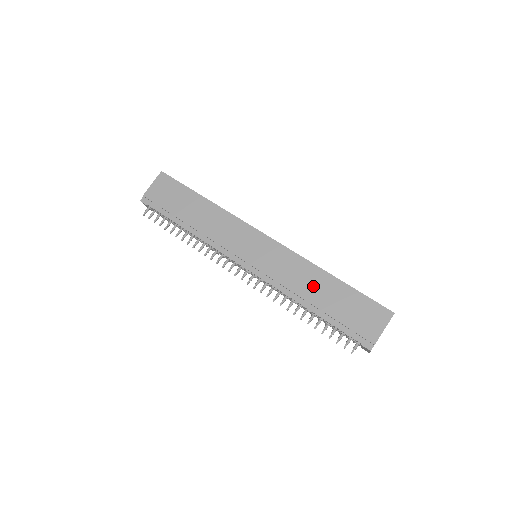
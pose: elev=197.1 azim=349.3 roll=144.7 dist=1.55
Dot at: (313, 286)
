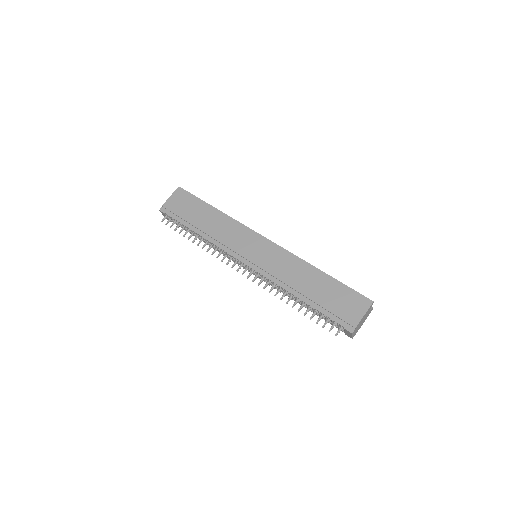
Dot at: (304, 279)
